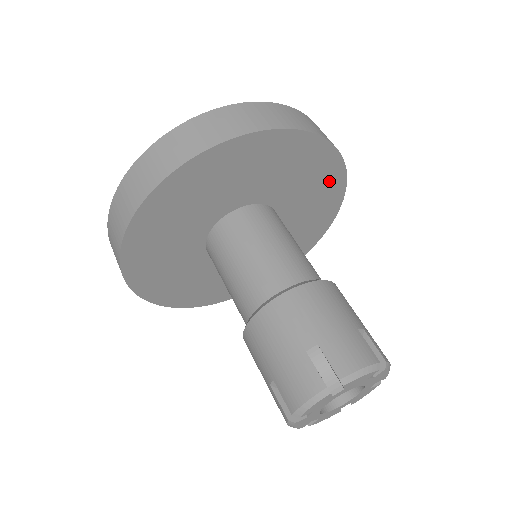
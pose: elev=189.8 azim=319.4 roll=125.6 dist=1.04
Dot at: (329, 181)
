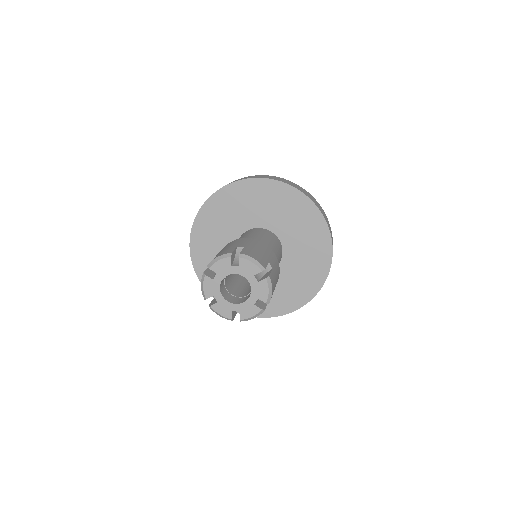
Dot at: (290, 200)
